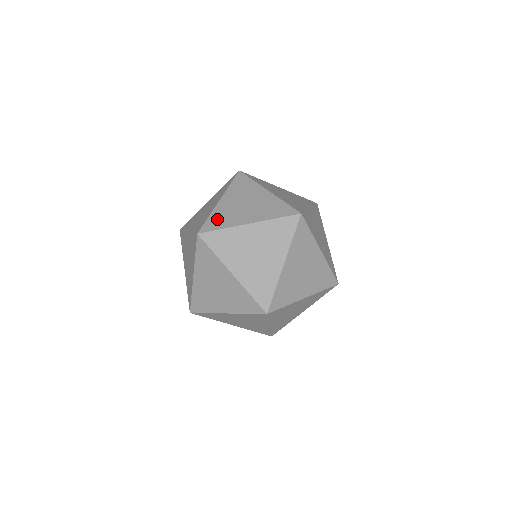
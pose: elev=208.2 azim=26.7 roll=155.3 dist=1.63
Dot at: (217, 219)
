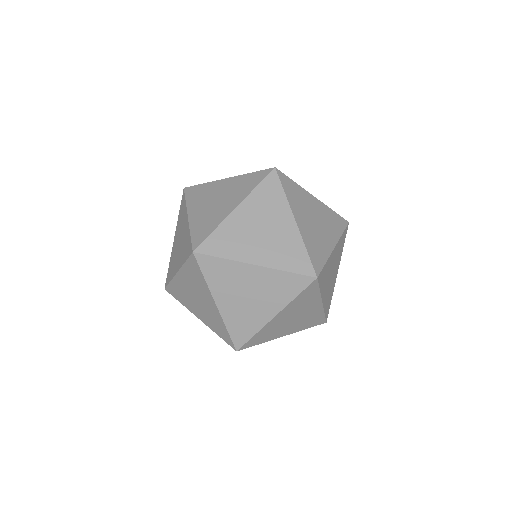
Dot at: occluded
